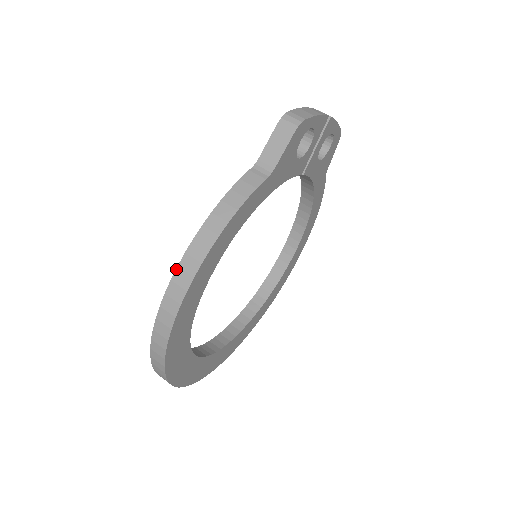
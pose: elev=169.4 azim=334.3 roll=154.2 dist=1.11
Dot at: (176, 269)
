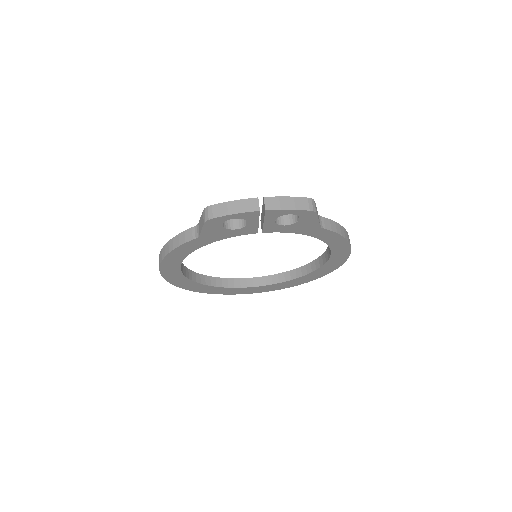
Dot at: (159, 256)
